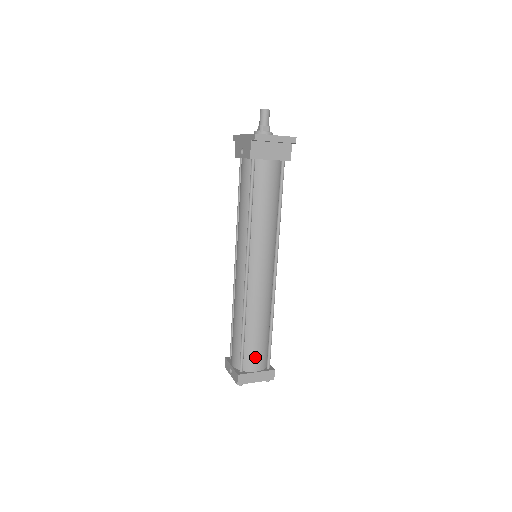
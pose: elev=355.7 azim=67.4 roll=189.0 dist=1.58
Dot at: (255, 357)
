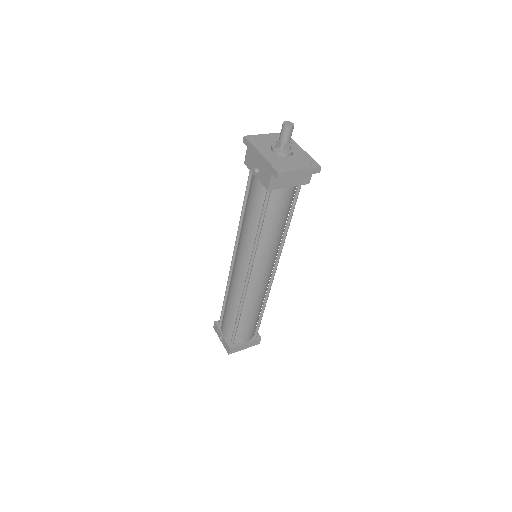
Dot at: (246, 334)
